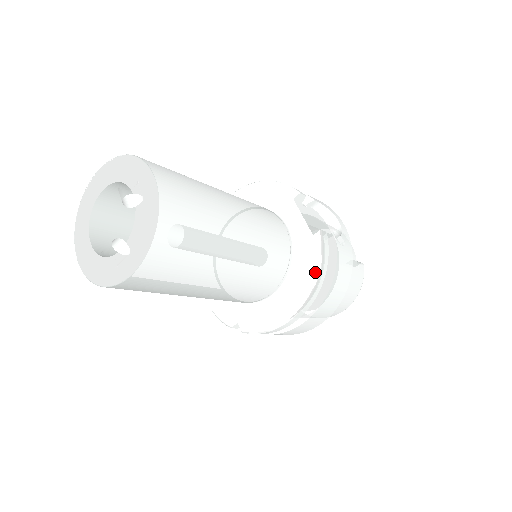
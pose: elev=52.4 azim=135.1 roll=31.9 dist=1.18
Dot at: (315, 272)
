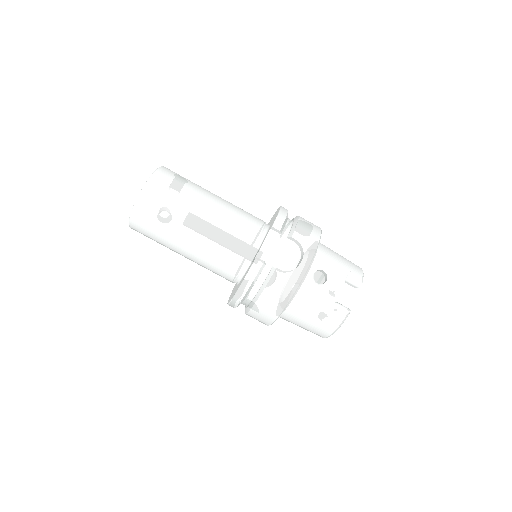
Dot at: (242, 282)
